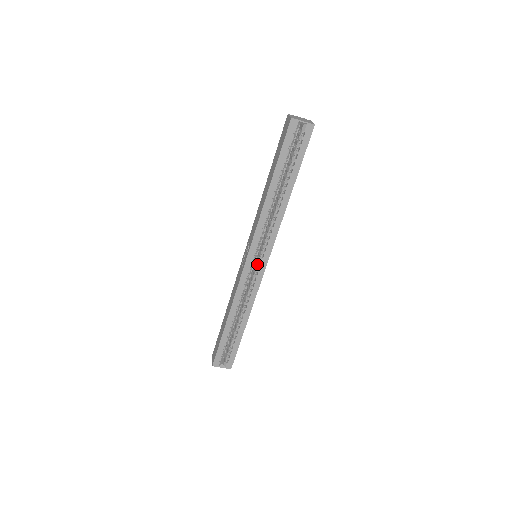
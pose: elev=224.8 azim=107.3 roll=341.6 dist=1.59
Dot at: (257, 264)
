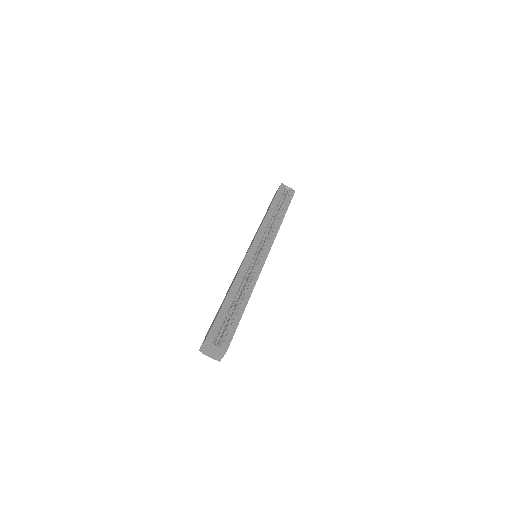
Dot at: (259, 254)
